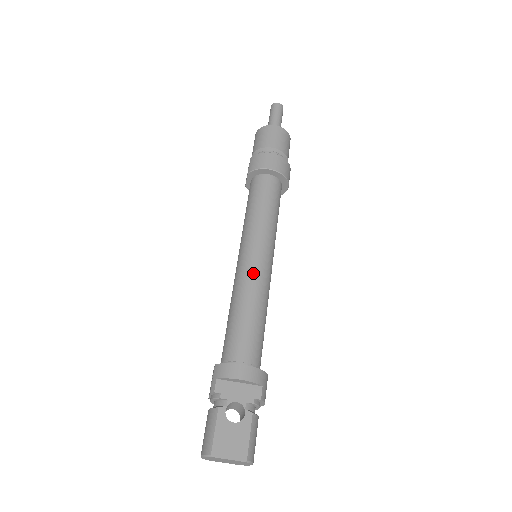
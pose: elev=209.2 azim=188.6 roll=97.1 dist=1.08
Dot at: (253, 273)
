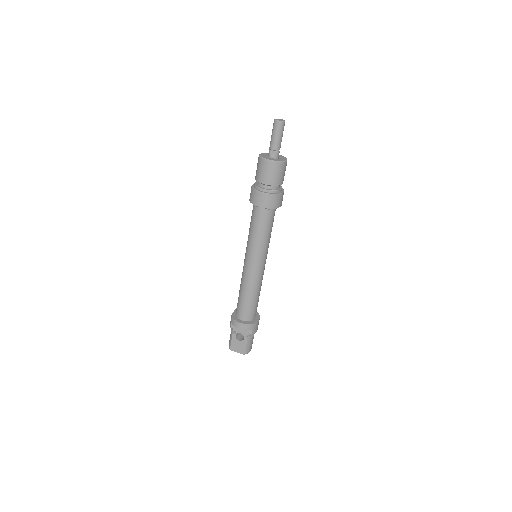
Dot at: (249, 276)
